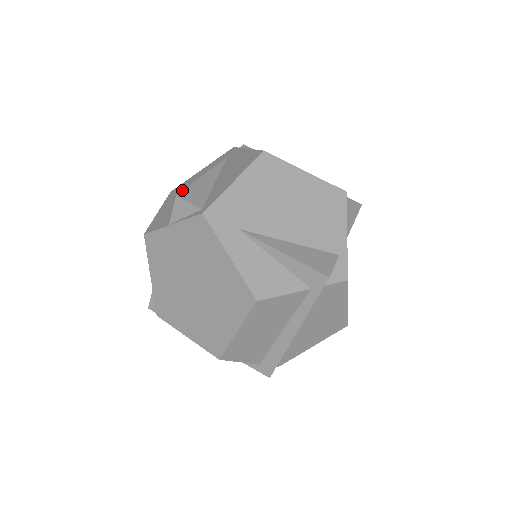
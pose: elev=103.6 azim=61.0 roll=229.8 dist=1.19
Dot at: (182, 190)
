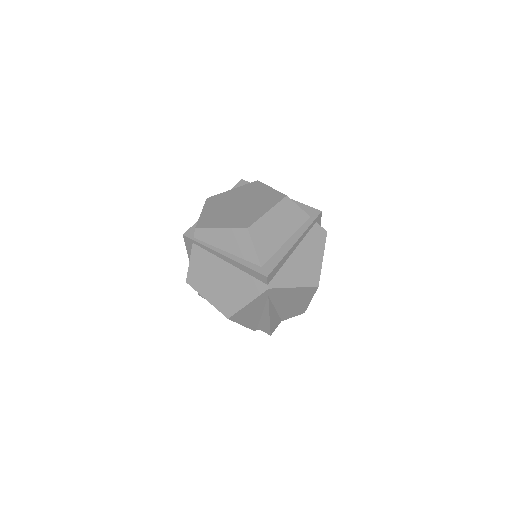
Dot at: occluded
